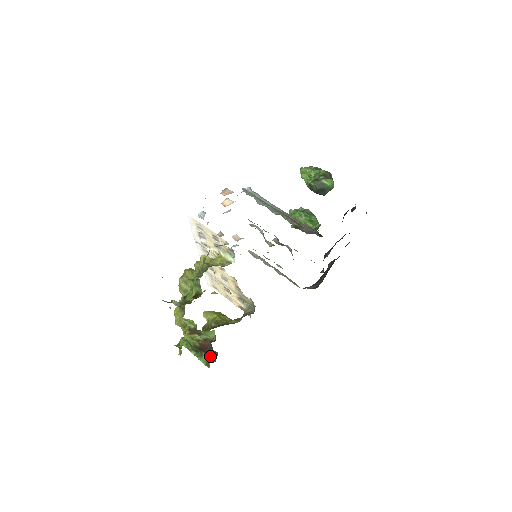
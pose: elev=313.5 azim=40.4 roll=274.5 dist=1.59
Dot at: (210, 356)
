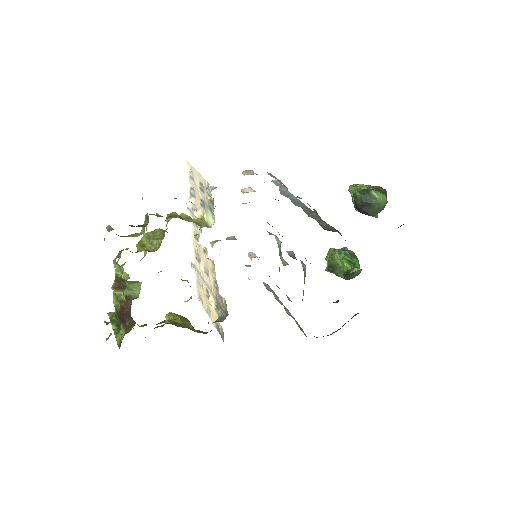
Dot at: (127, 329)
